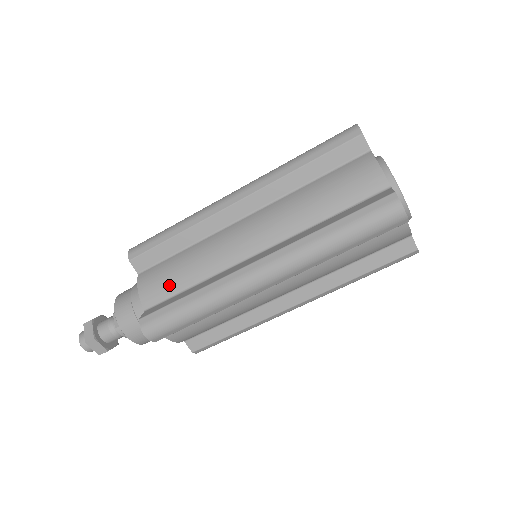
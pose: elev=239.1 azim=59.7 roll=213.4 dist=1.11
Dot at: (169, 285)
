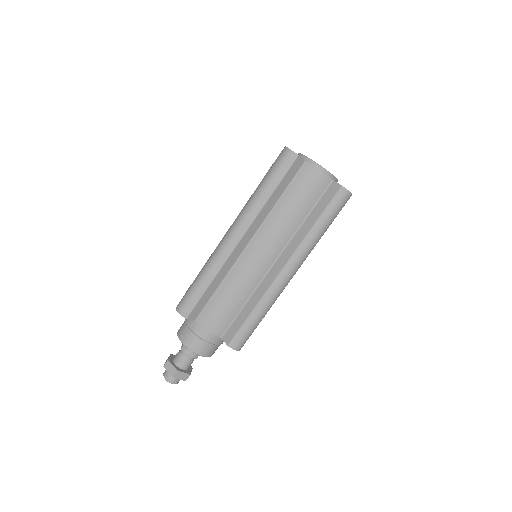
Dot at: occluded
